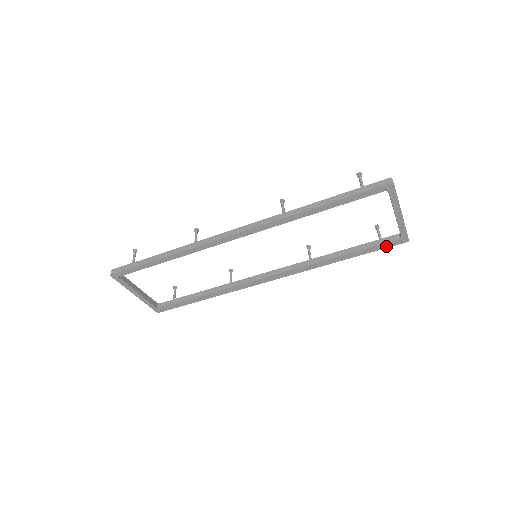
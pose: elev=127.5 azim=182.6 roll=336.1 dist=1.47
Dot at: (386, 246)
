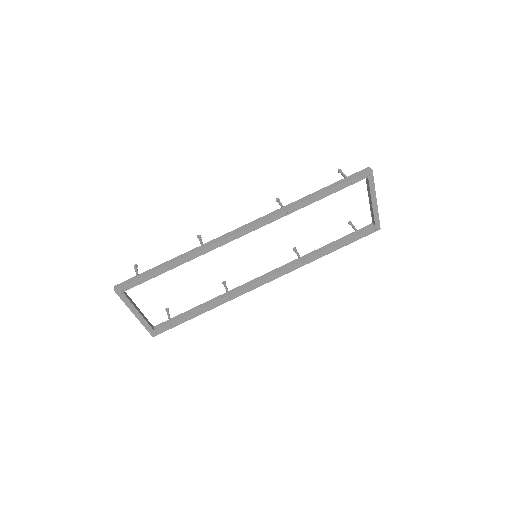
Dot at: (363, 235)
